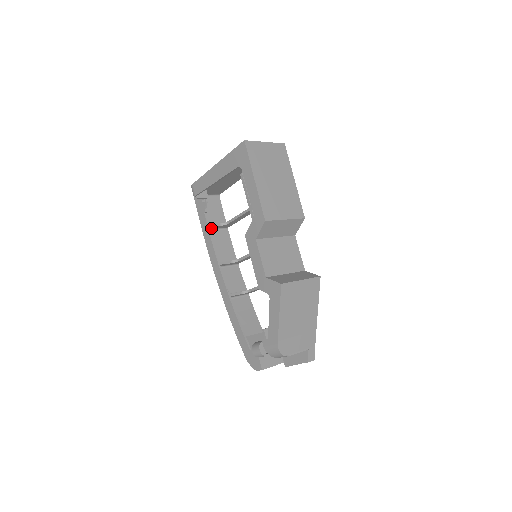
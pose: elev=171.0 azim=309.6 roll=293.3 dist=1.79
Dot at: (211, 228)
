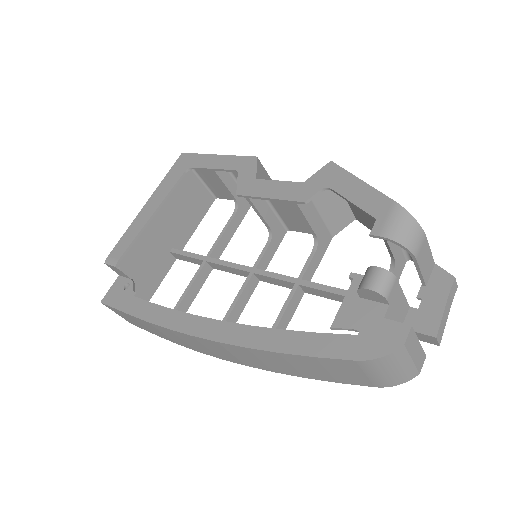
Dot at: occluded
